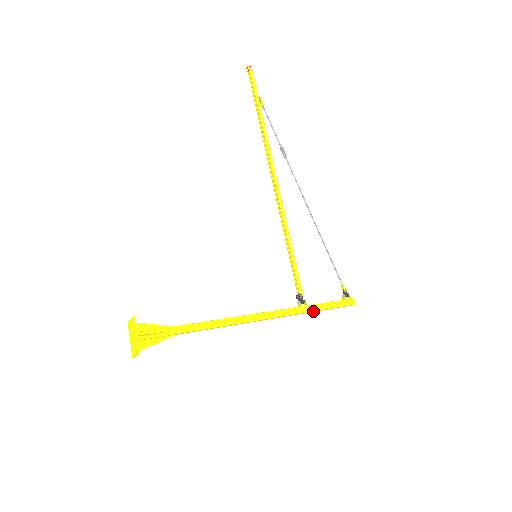
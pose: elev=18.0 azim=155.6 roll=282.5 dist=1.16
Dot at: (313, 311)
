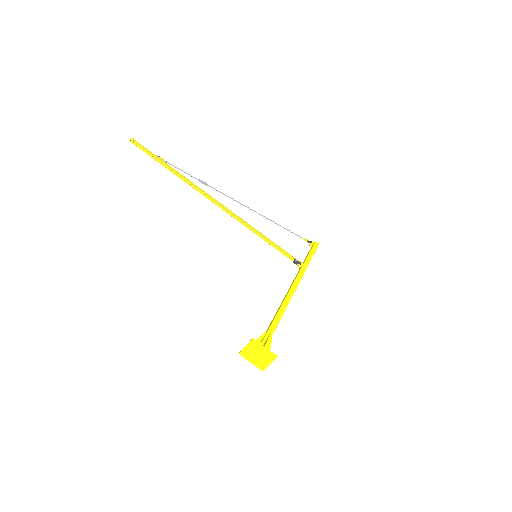
Dot at: occluded
